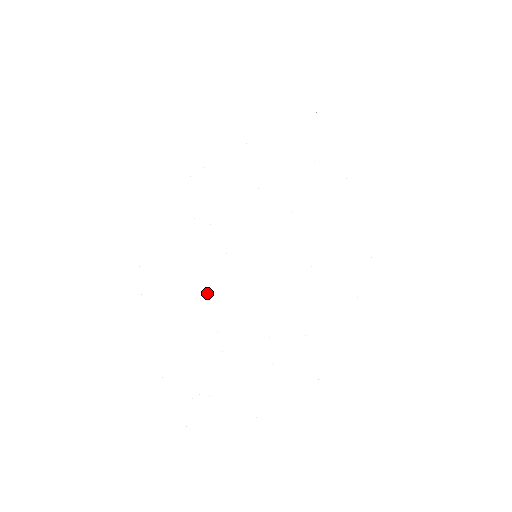
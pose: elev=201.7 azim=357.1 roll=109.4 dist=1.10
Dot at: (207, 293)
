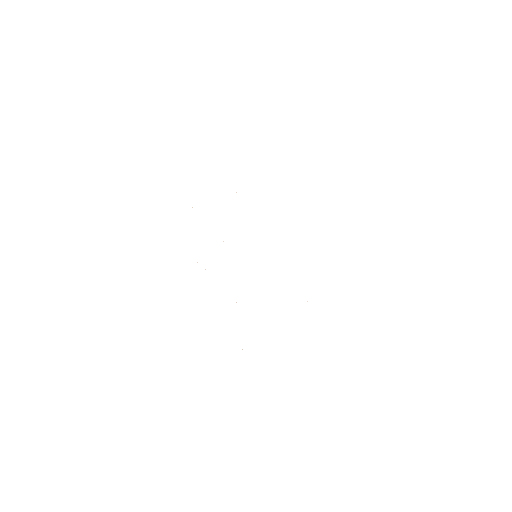
Dot at: occluded
